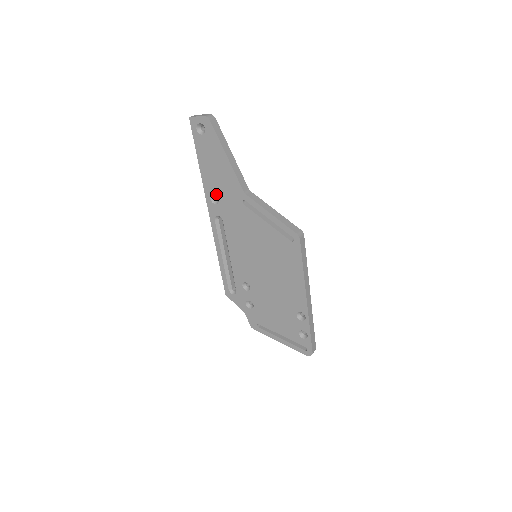
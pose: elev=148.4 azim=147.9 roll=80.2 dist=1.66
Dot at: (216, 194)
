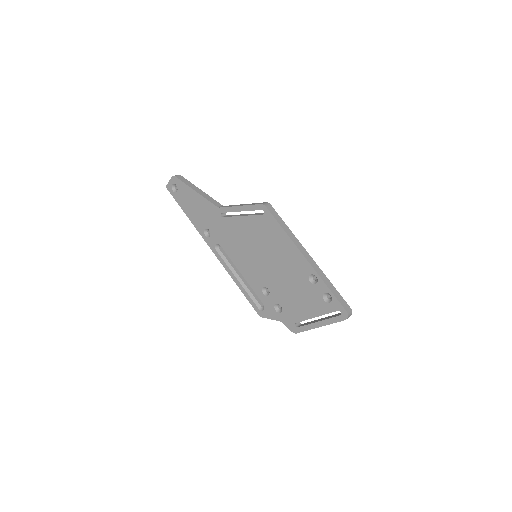
Dot at: (206, 228)
